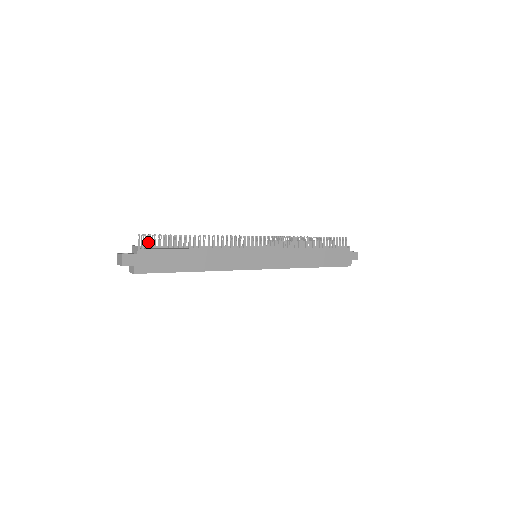
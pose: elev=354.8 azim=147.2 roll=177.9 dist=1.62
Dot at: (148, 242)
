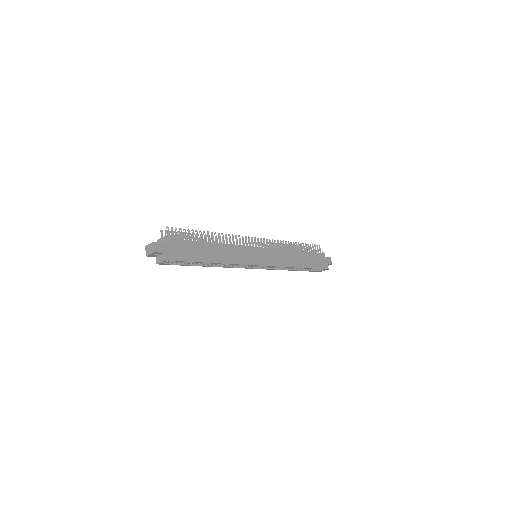
Dot at: (172, 234)
